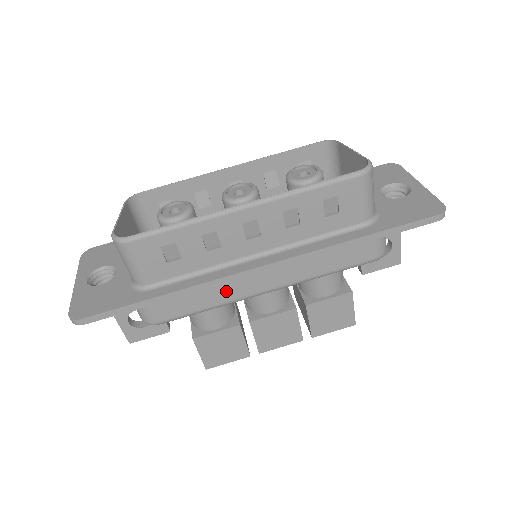
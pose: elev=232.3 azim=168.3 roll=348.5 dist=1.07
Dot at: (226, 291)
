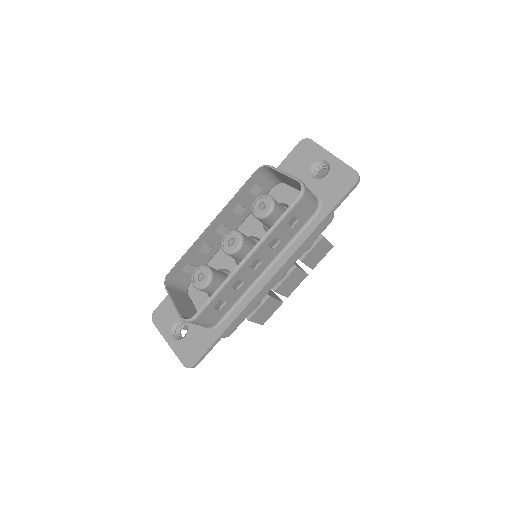
Dot at: (258, 297)
